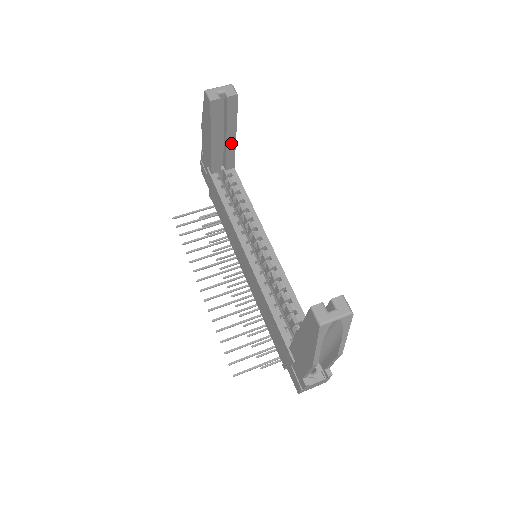
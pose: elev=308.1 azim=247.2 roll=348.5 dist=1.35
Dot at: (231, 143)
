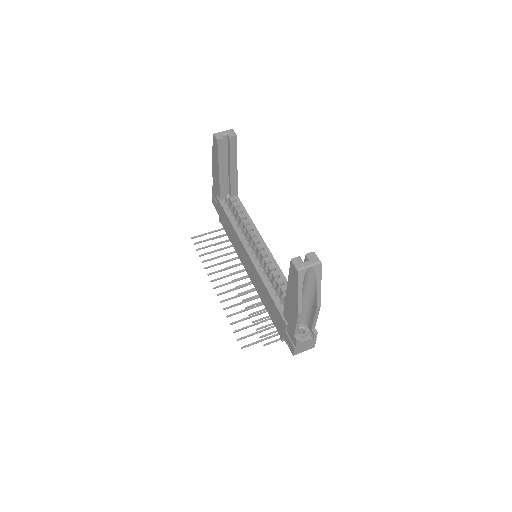
Dot at: (234, 174)
